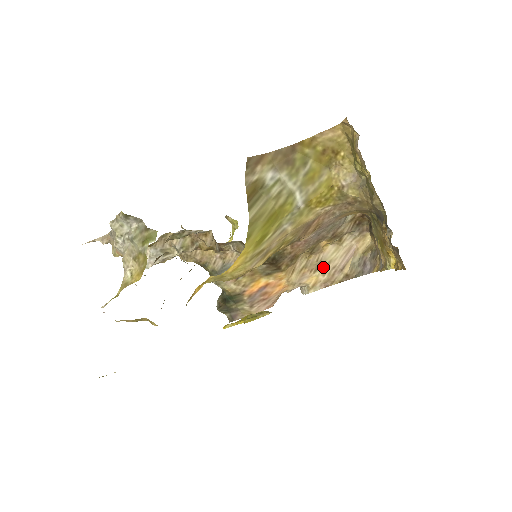
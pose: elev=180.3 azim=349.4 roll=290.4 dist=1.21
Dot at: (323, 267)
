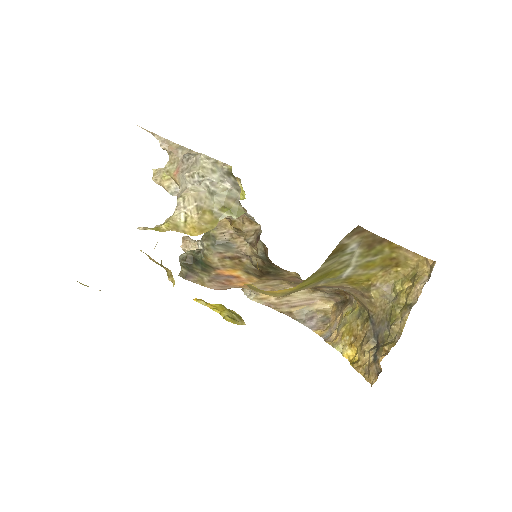
Dot at: occluded
